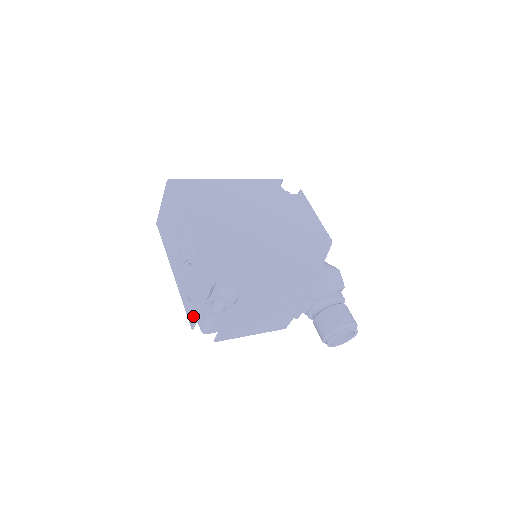
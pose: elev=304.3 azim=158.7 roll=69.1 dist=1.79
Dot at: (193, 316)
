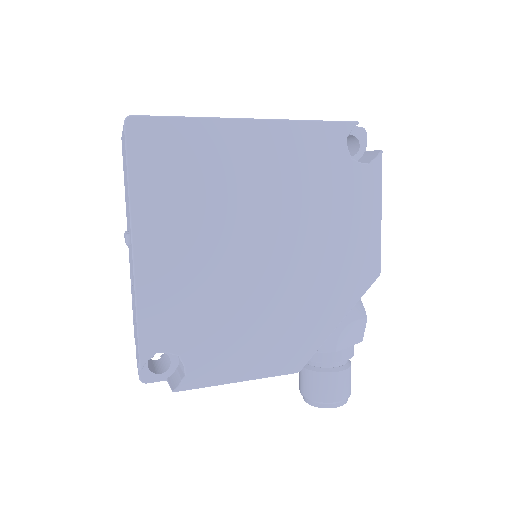
Dot at: occluded
